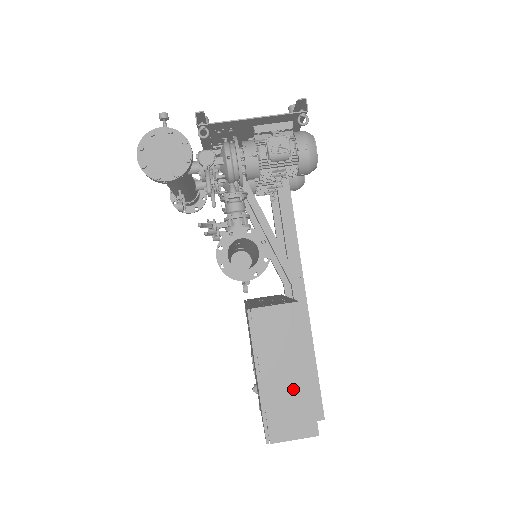
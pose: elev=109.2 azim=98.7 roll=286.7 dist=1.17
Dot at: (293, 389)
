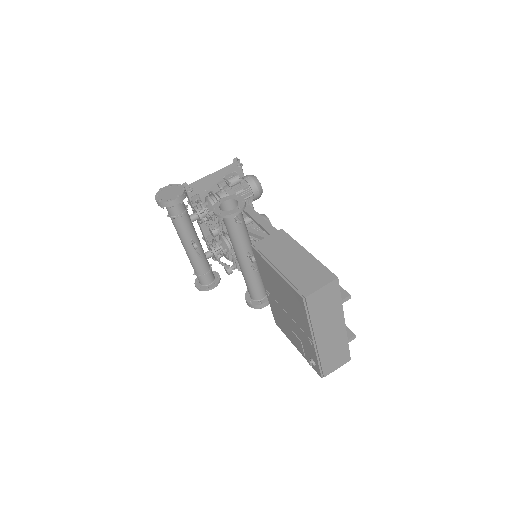
Dot at: (303, 265)
